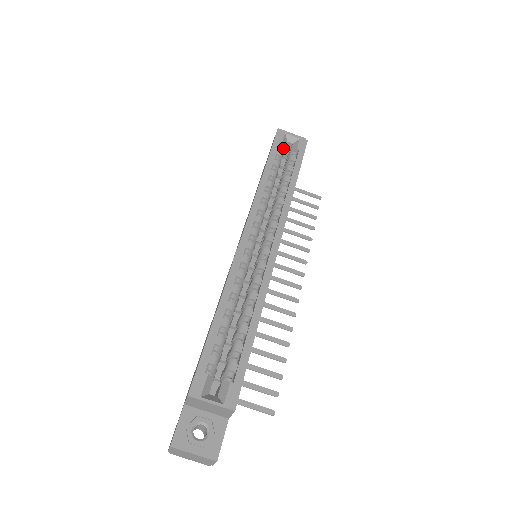
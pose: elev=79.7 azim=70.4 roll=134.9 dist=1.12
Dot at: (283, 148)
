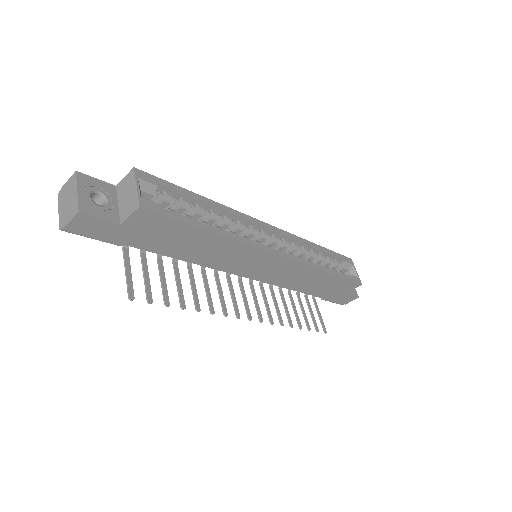
Dot at: (343, 267)
